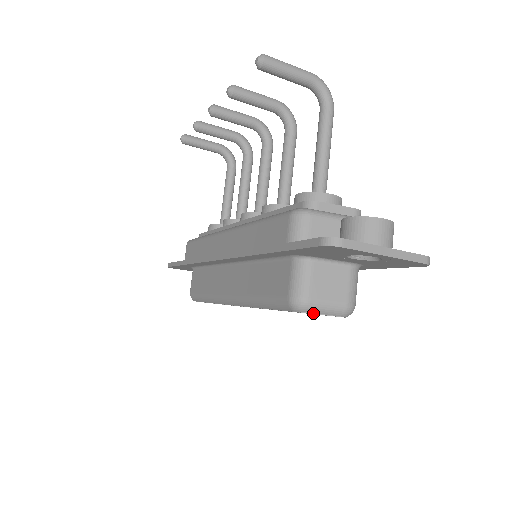
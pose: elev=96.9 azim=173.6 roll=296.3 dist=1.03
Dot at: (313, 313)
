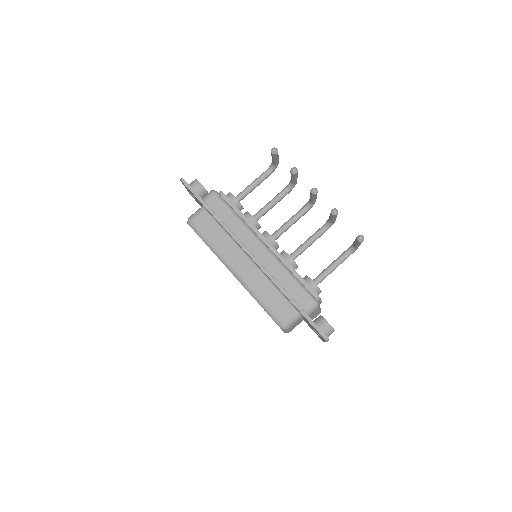
Dot at: (283, 330)
